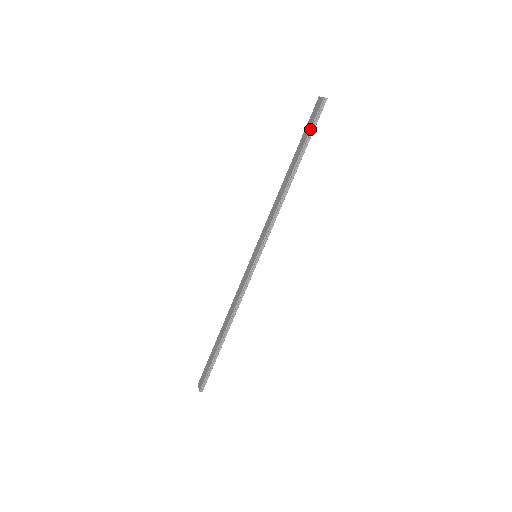
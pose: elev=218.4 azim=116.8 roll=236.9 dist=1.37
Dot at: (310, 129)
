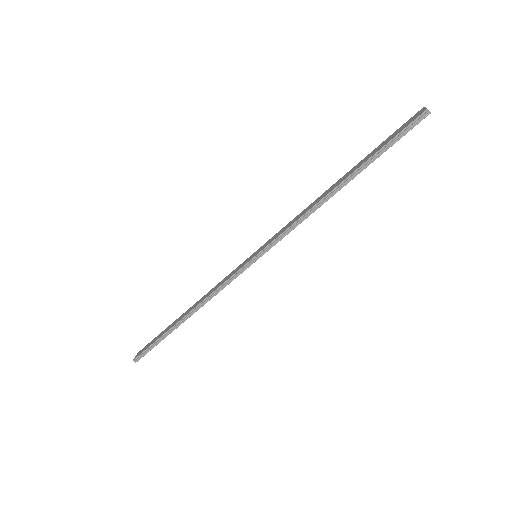
Dot at: (389, 141)
